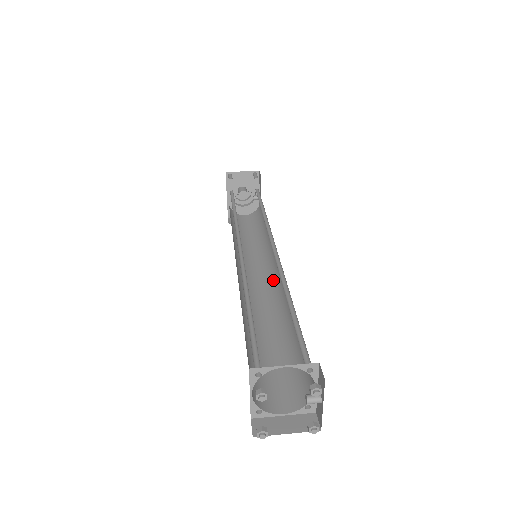
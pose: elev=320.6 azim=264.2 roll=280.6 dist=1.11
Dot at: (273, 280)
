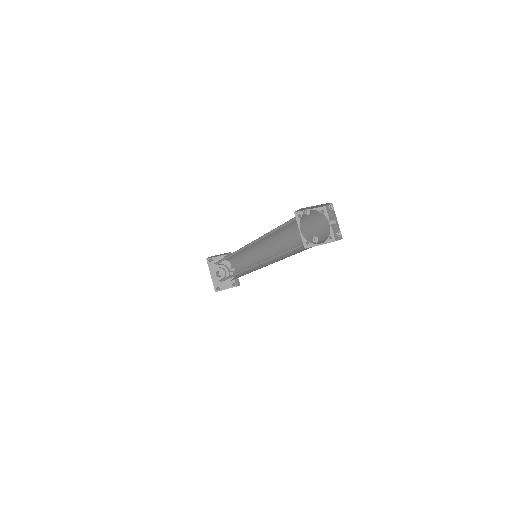
Dot at: (273, 260)
